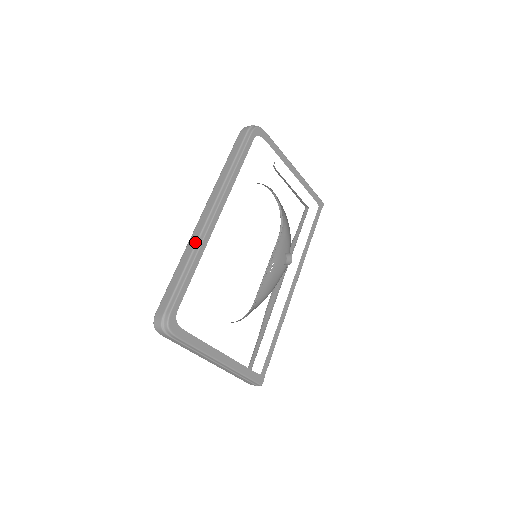
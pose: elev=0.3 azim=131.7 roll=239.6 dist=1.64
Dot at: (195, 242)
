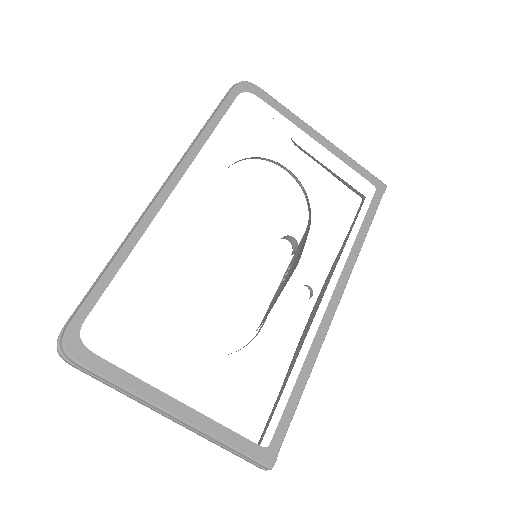
Dot at: (132, 228)
